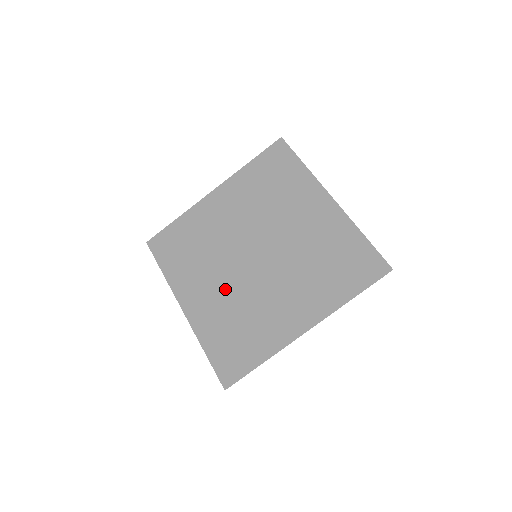
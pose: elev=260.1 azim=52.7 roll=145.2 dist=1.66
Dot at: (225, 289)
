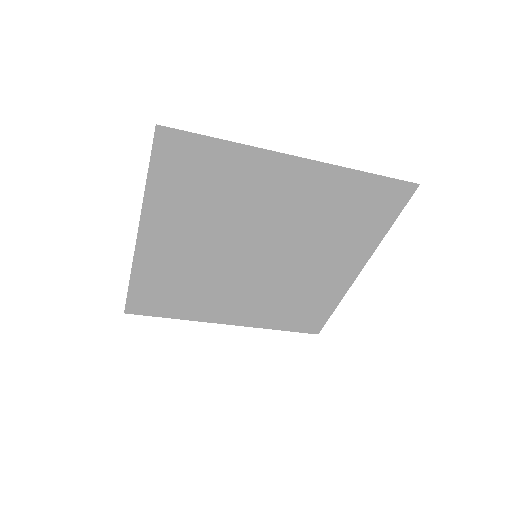
Dot at: (200, 257)
